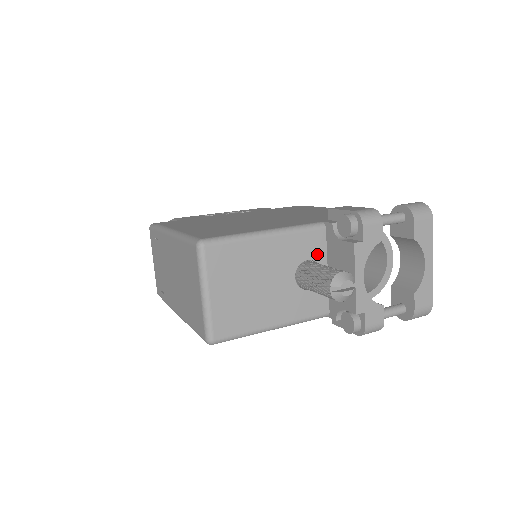
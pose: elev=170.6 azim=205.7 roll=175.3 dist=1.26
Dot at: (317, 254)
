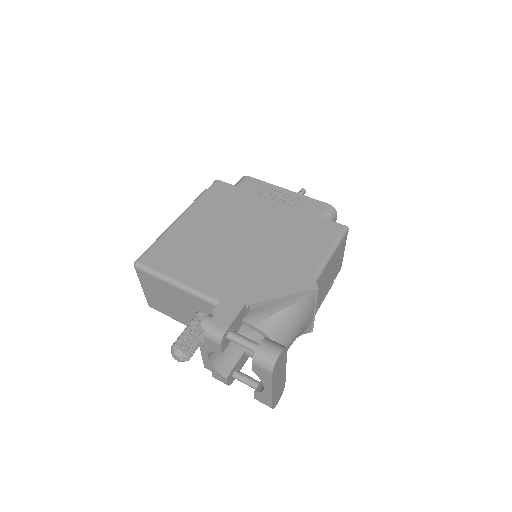
Dot at: occluded
